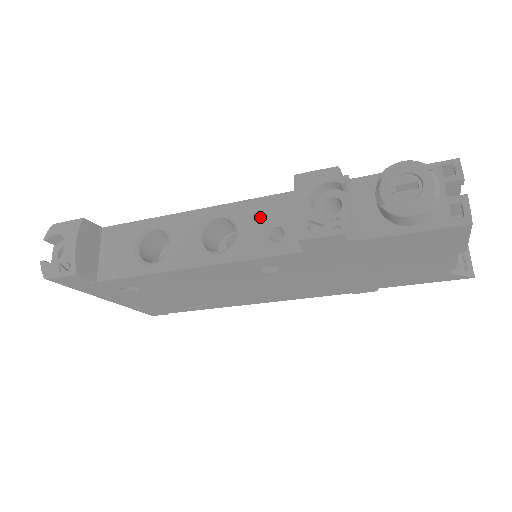
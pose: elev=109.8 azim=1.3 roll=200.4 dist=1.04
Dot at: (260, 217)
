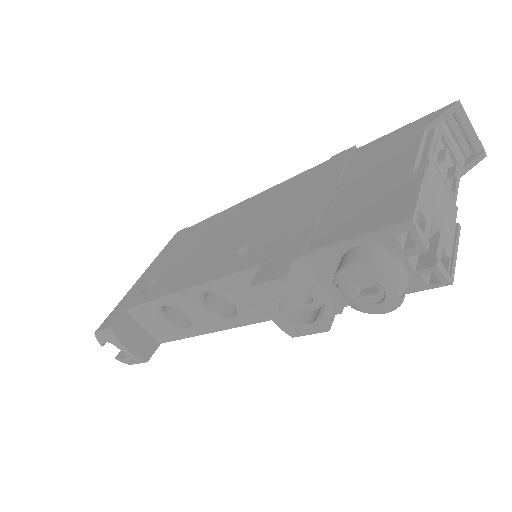
Dot at: (243, 292)
